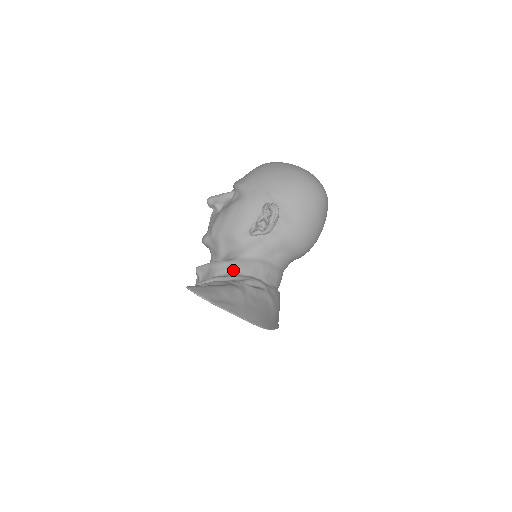
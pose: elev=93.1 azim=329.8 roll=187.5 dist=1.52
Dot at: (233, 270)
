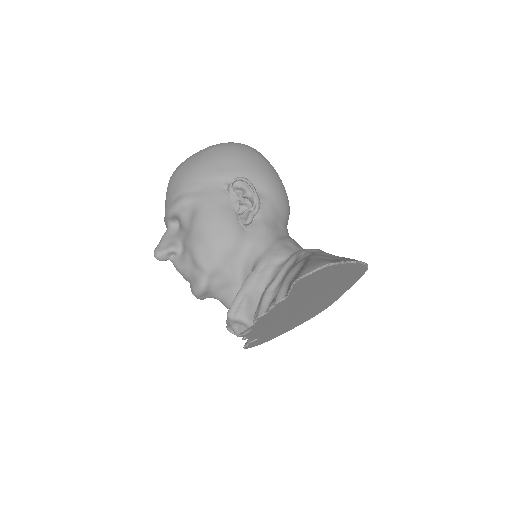
Dot at: (272, 267)
